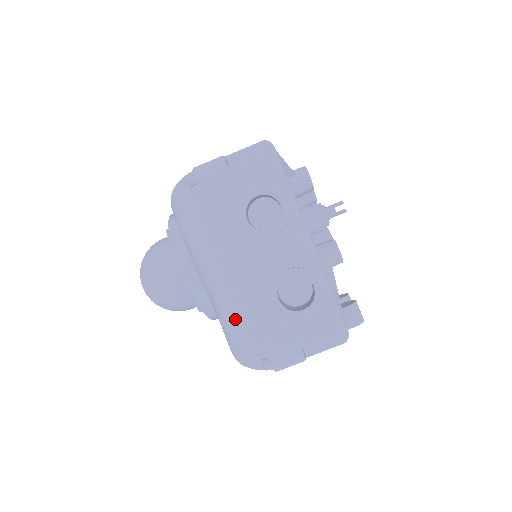
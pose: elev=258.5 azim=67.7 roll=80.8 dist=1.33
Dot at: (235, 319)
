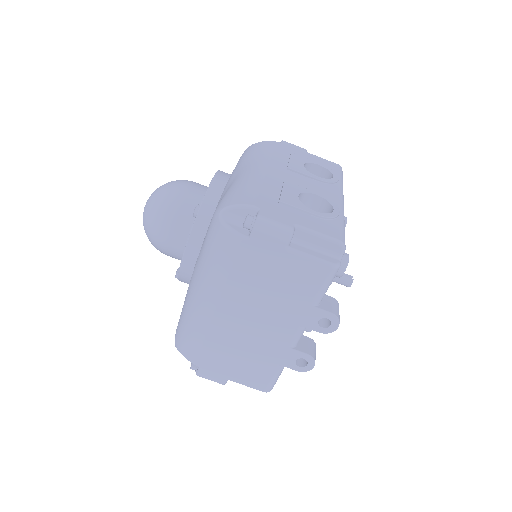
Dot at: (249, 184)
